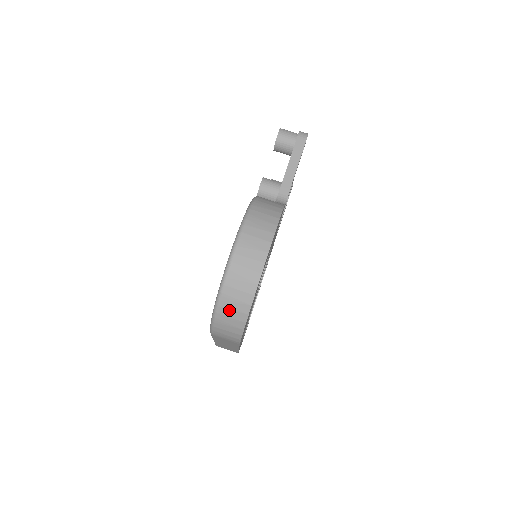
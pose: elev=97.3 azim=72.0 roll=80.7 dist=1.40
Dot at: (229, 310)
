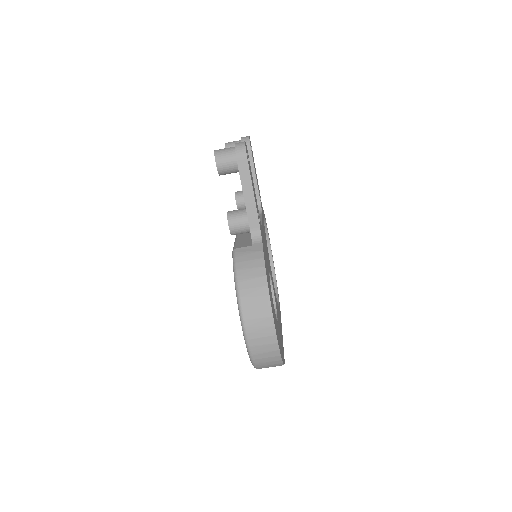
Dot at: (266, 366)
